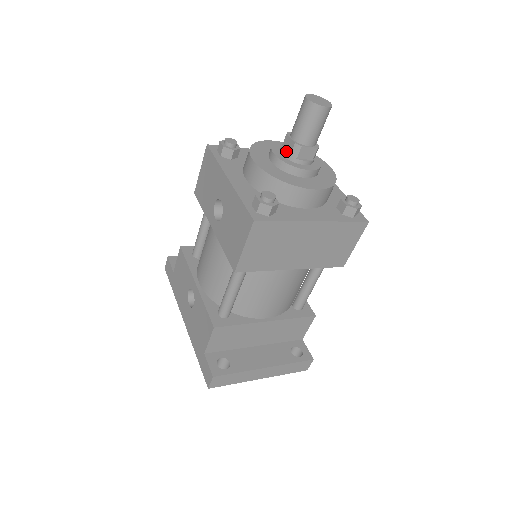
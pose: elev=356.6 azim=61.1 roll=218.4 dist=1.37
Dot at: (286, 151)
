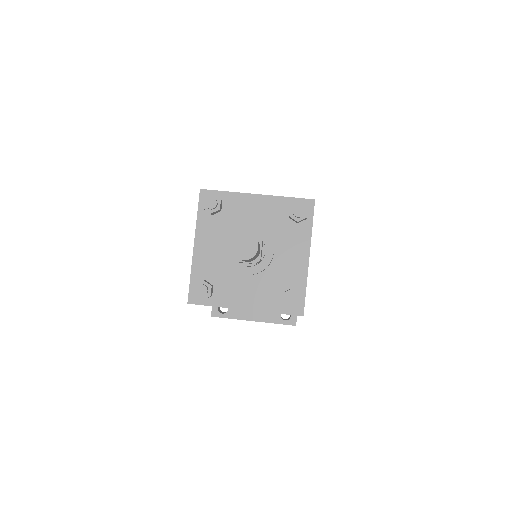
Dot at: occluded
